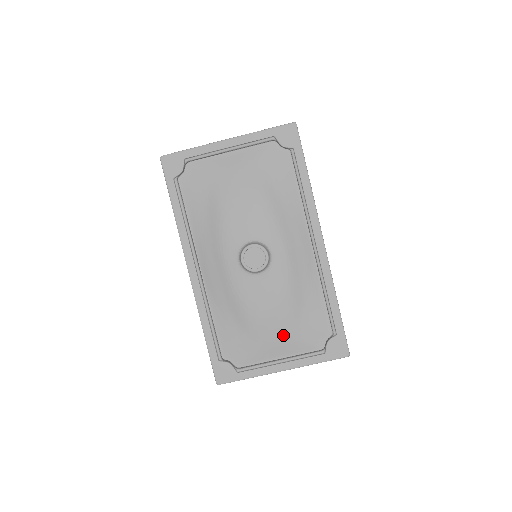
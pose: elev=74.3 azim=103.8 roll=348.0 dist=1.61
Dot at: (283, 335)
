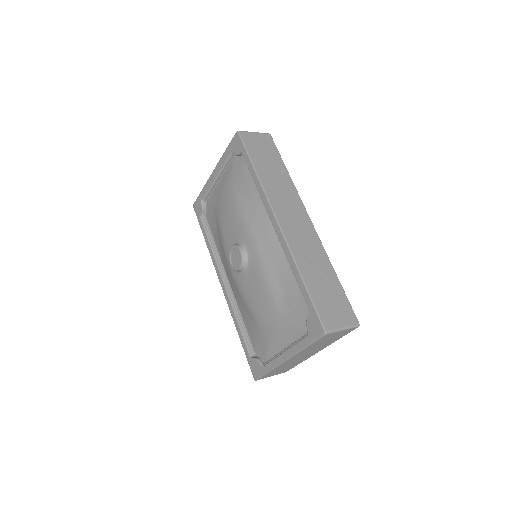
Dot at: (277, 323)
